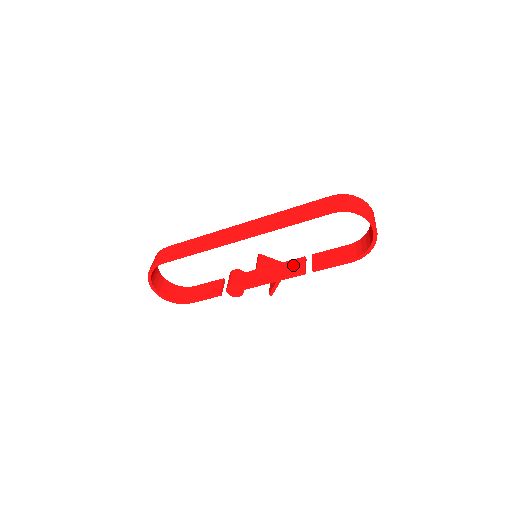
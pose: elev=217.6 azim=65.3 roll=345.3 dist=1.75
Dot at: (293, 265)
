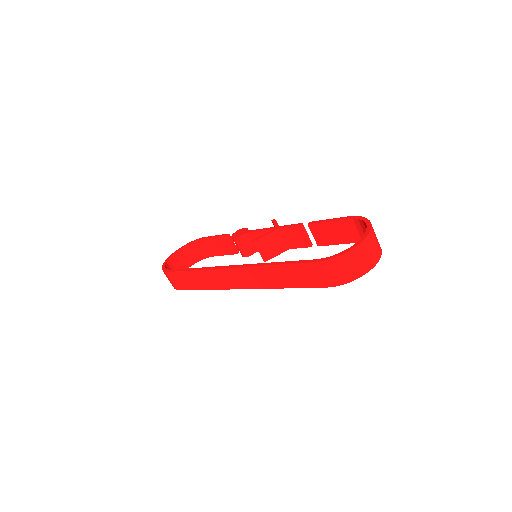
Dot at: (293, 236)
